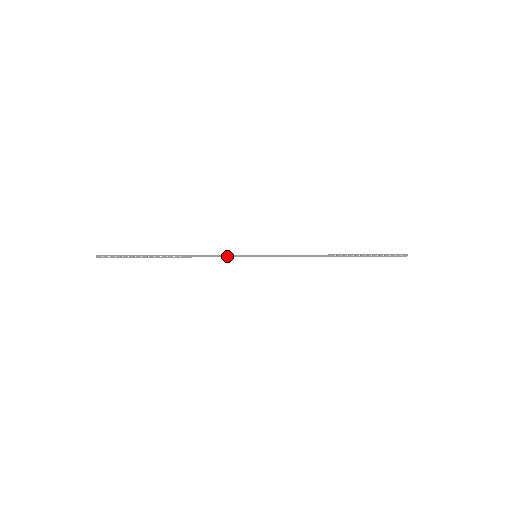
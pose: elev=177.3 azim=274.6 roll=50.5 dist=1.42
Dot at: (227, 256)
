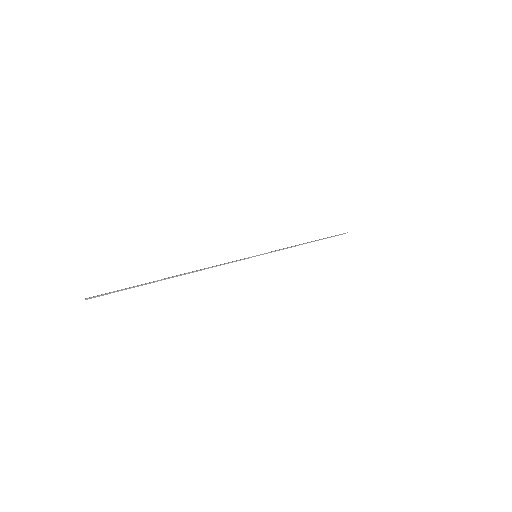
Dot at: occluded
